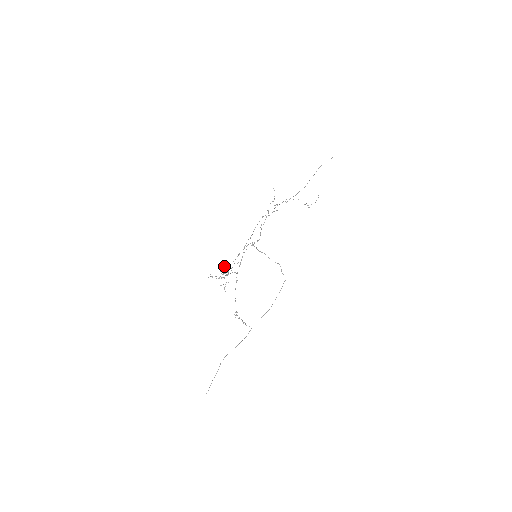
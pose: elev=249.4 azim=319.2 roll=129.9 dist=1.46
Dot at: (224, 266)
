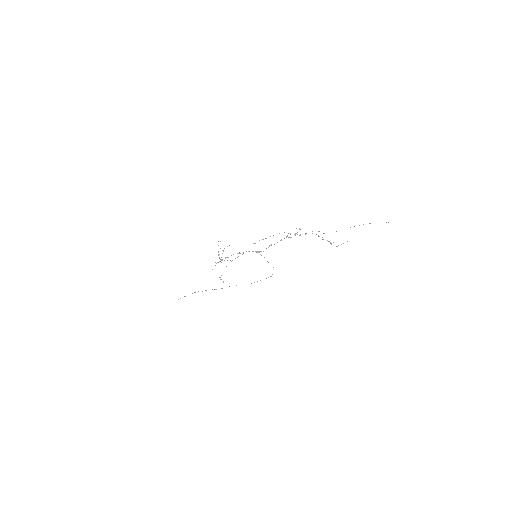
Dot at: occluded
